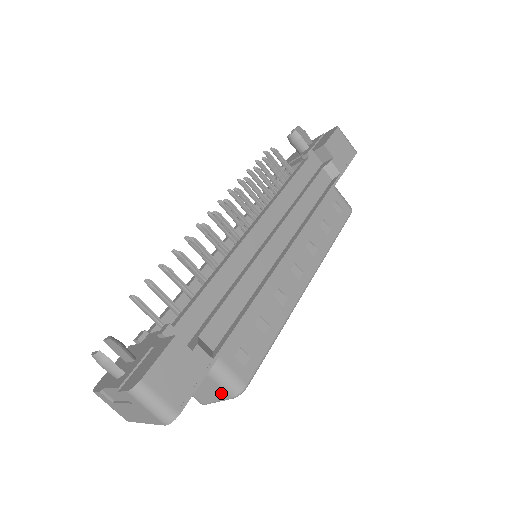
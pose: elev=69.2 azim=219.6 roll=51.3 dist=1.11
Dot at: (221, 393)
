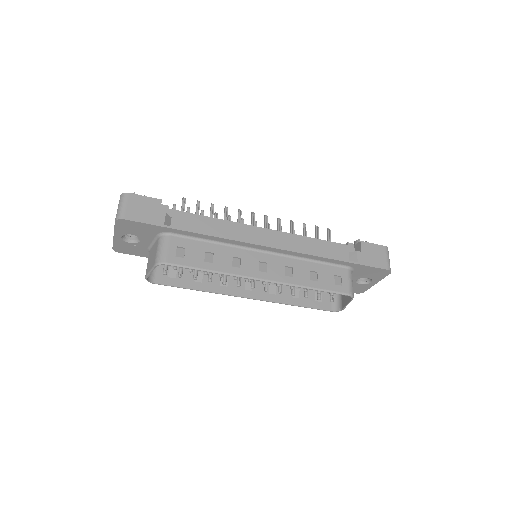
Dot at: (154, 261)
